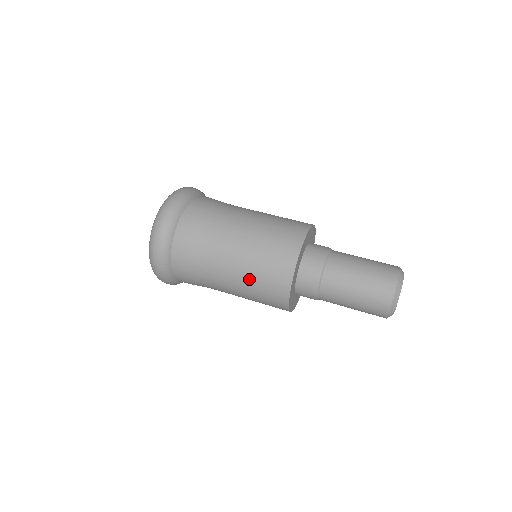
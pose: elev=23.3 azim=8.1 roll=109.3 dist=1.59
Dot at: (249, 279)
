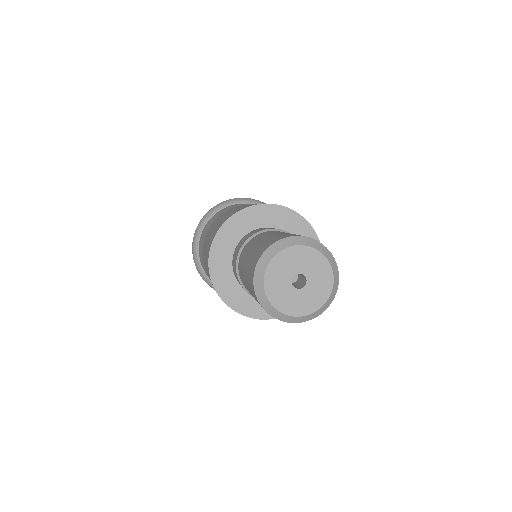
Dot at: (206, 267)
